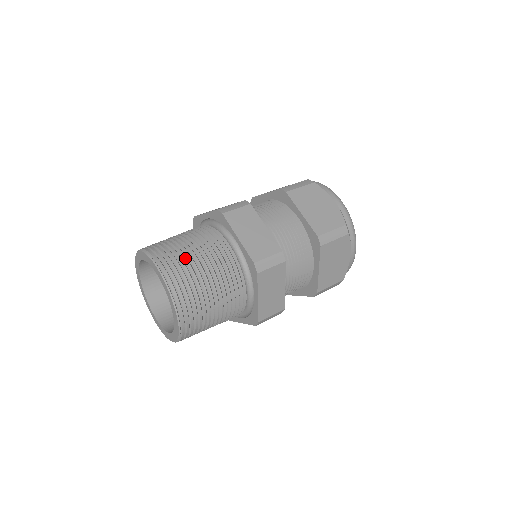
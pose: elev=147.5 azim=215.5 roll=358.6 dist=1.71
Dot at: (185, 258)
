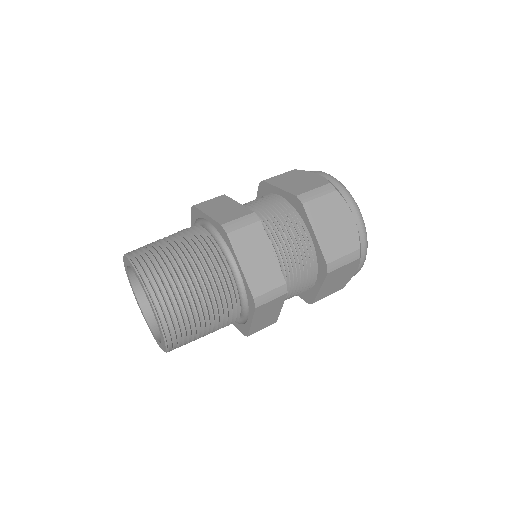
Dot at: (155, 245)
